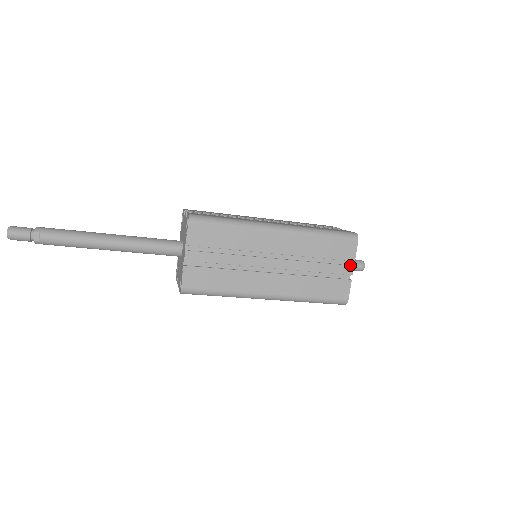
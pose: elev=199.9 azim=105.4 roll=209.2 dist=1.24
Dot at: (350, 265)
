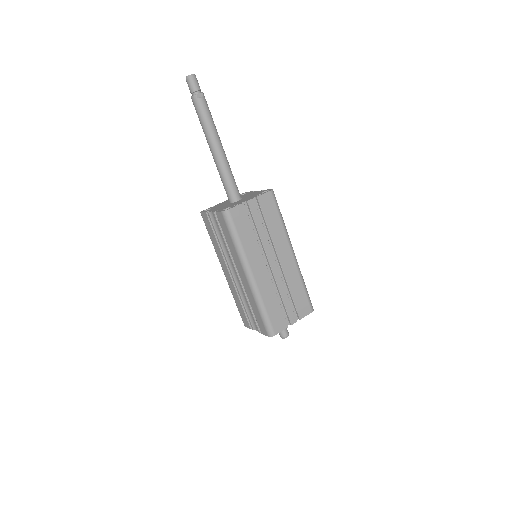
Dot at: (296, 319)
